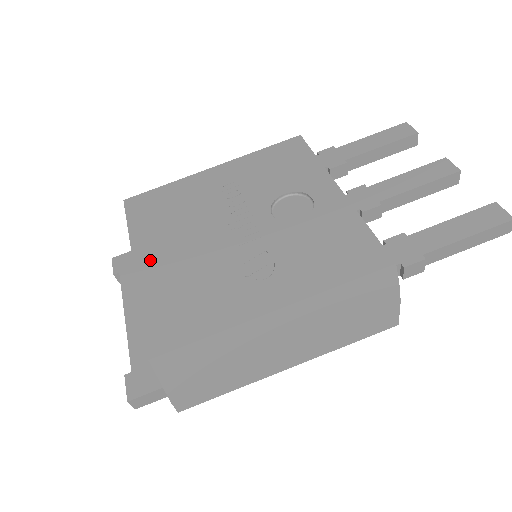
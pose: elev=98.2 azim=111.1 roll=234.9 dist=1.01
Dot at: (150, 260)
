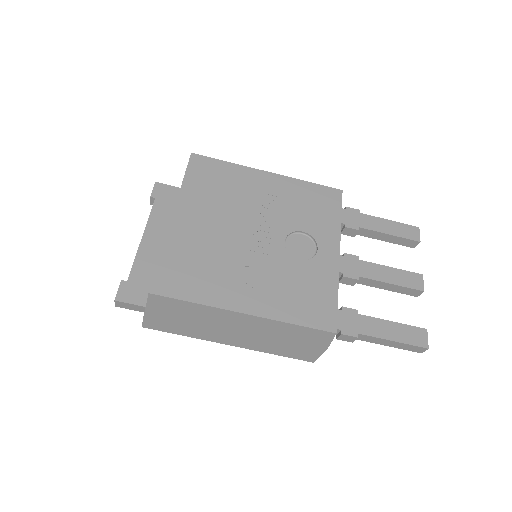
Dot at: (186, 218)
